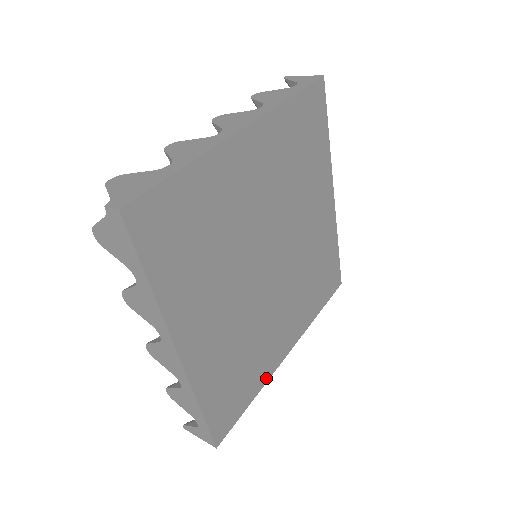
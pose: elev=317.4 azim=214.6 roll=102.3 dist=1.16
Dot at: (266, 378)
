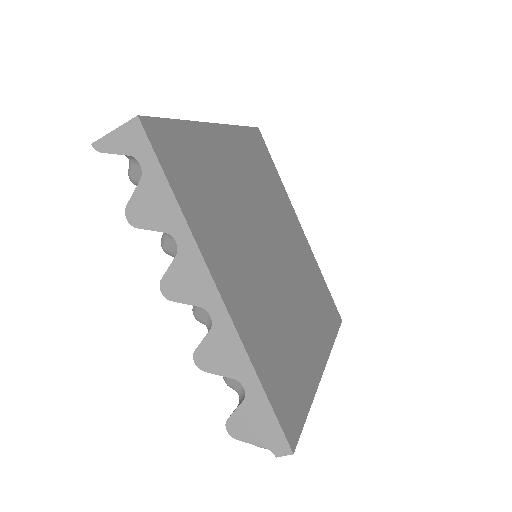
Dot at: (314, 260)
